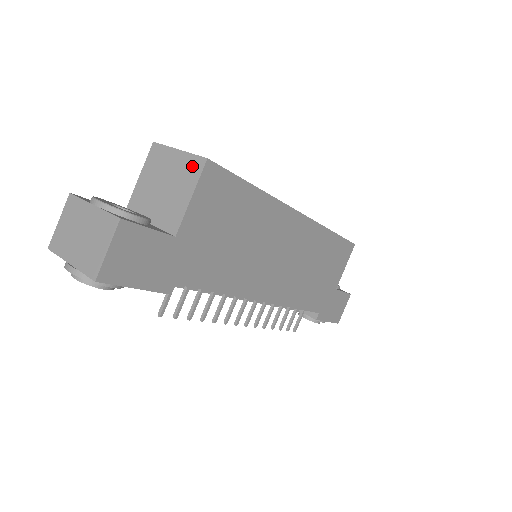
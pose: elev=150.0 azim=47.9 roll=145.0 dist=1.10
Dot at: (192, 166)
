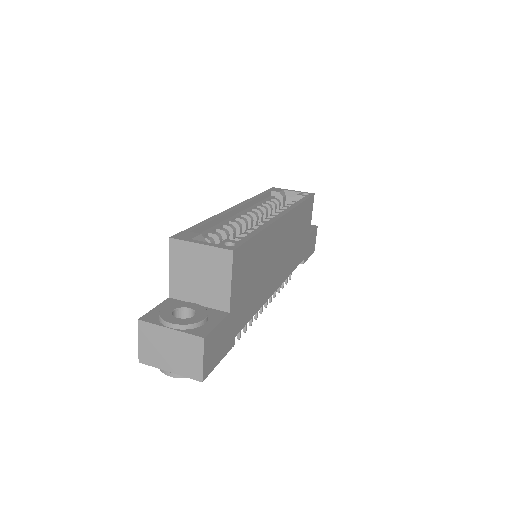
Dot at: (221, 258)
